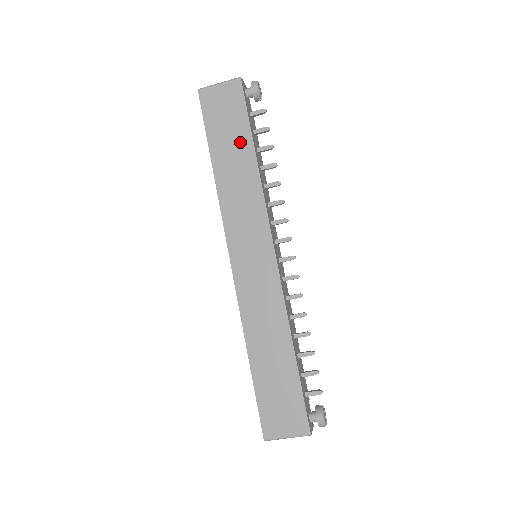
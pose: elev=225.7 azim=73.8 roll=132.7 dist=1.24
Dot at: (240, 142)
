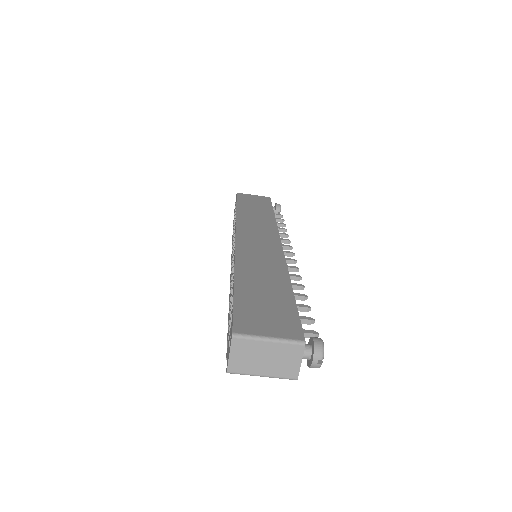
Dot at: (263, 209)
